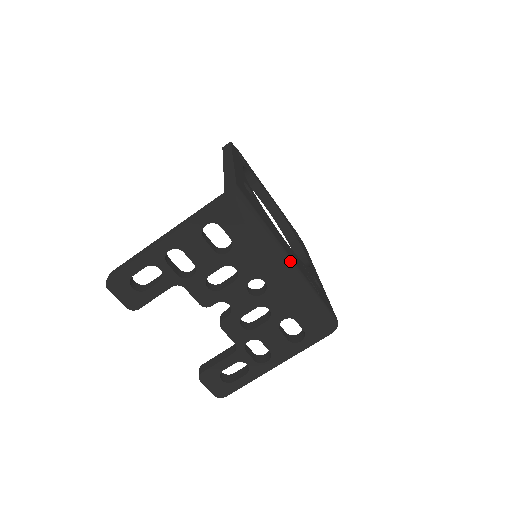
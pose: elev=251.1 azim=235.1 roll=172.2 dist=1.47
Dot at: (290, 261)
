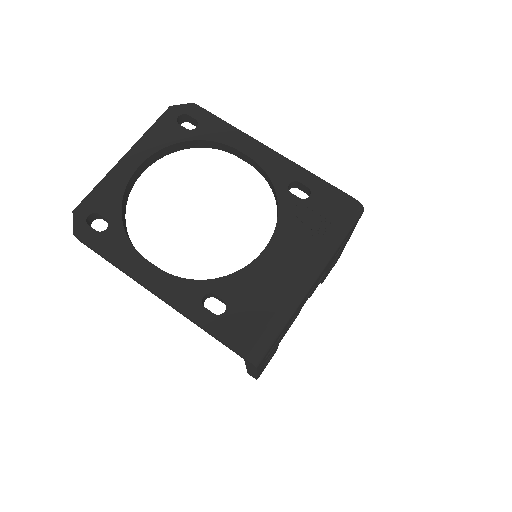
Dot at: (308, 279)
